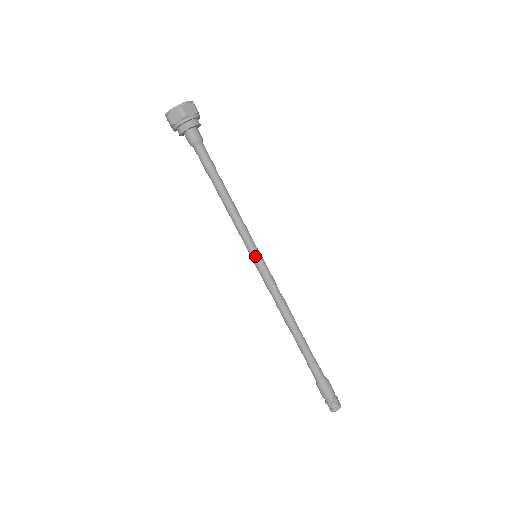
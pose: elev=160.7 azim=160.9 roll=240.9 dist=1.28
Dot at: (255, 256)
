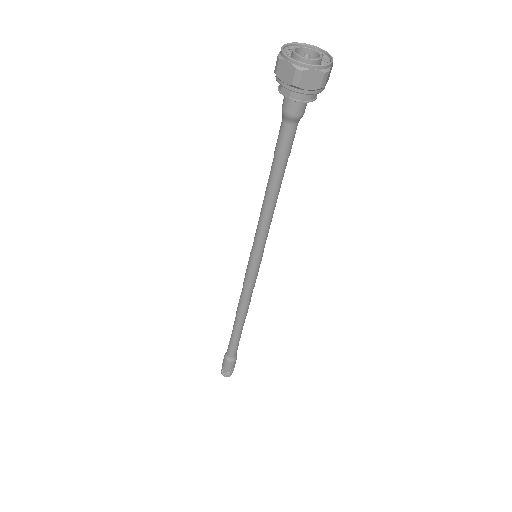
Dot at: (253, 258)
